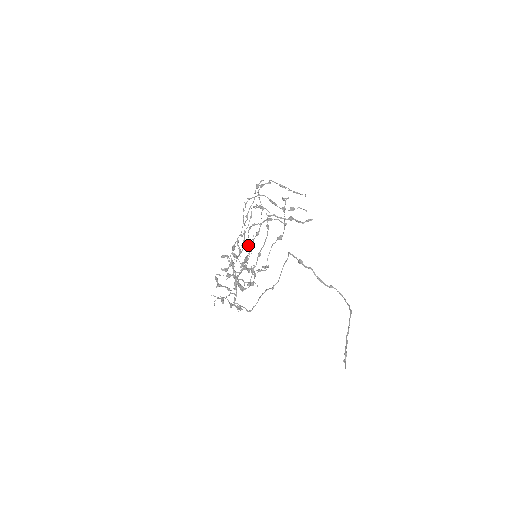
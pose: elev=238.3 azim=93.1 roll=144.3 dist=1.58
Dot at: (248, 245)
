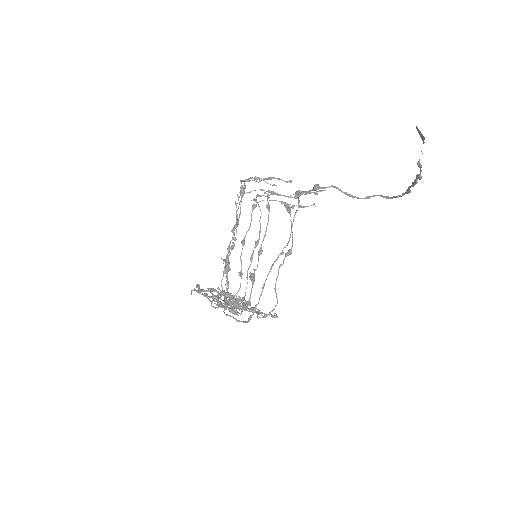
Dot at: (240, 187)
